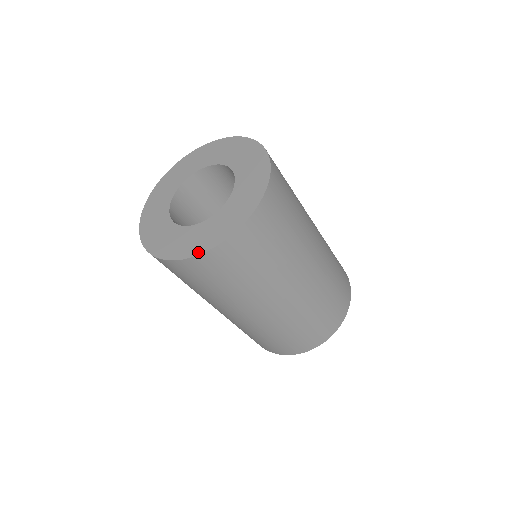
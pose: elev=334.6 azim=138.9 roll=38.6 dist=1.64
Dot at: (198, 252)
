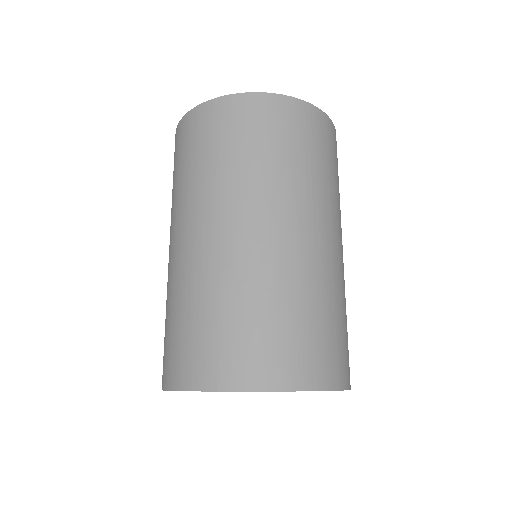
Dot at: (282, 97)
